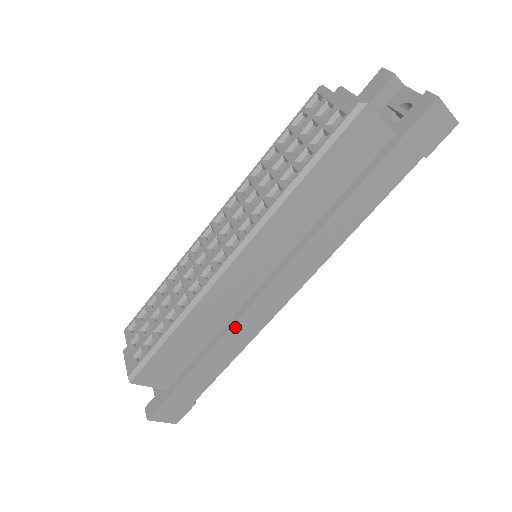
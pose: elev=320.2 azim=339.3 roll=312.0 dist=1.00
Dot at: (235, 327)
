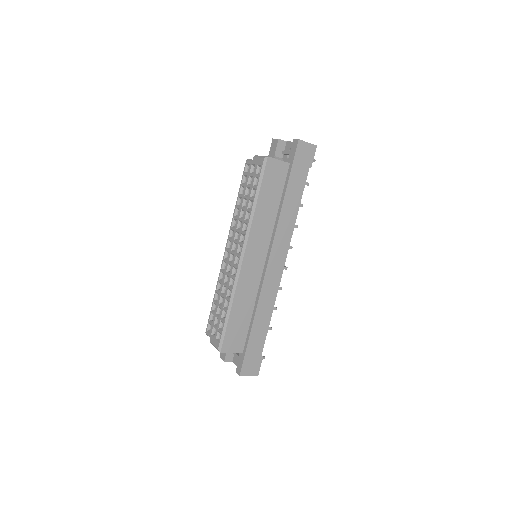
Dot at: (262, 296)
